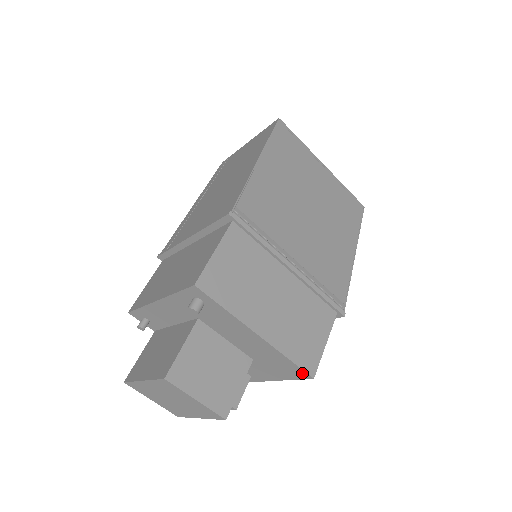
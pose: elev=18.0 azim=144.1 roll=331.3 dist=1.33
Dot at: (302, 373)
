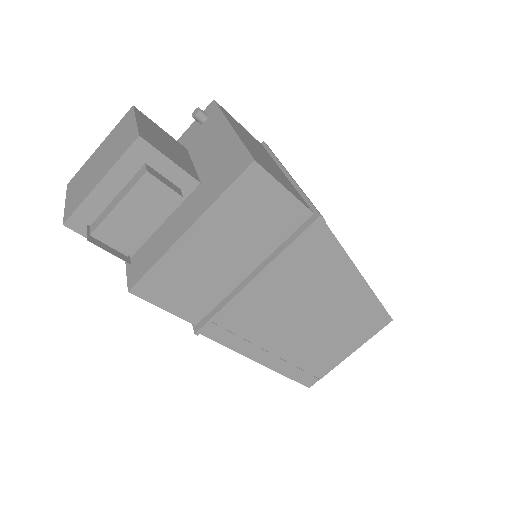
Dot at: (245, 160)
